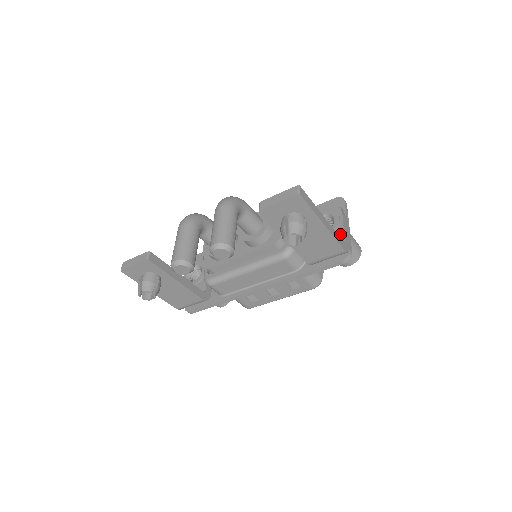
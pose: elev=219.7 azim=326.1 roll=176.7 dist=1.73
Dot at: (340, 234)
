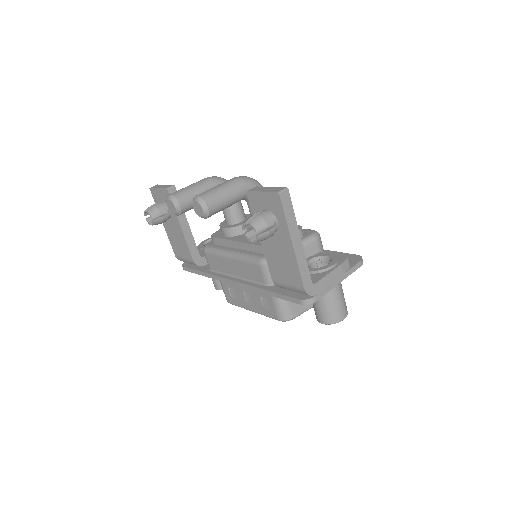
Dot at: (319, 277)
